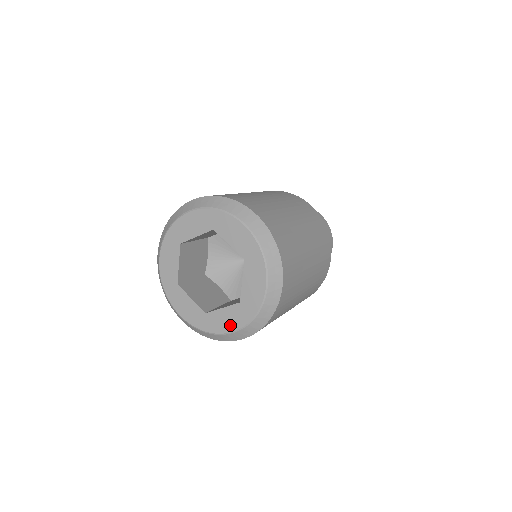
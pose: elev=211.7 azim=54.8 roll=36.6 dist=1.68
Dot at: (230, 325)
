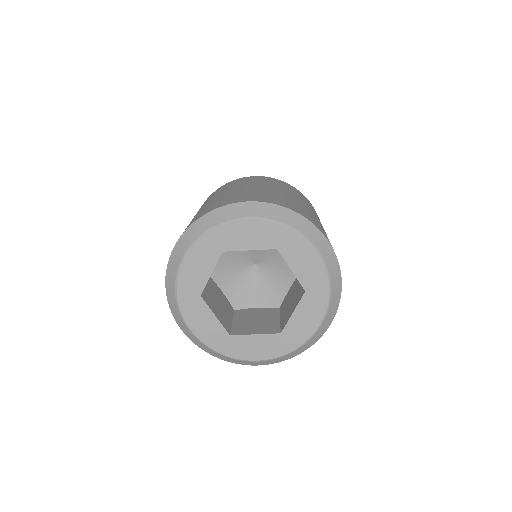
Dot at: (259, 353)
